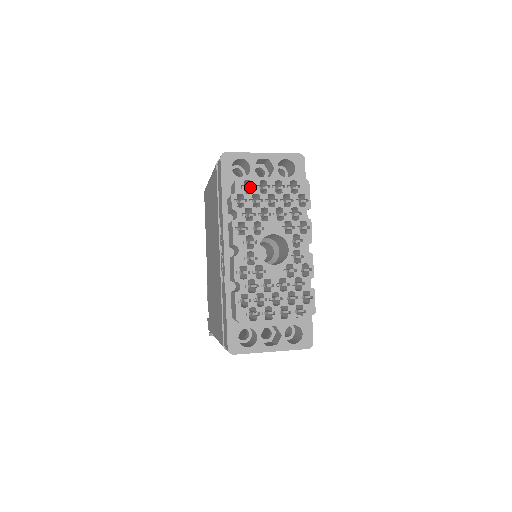
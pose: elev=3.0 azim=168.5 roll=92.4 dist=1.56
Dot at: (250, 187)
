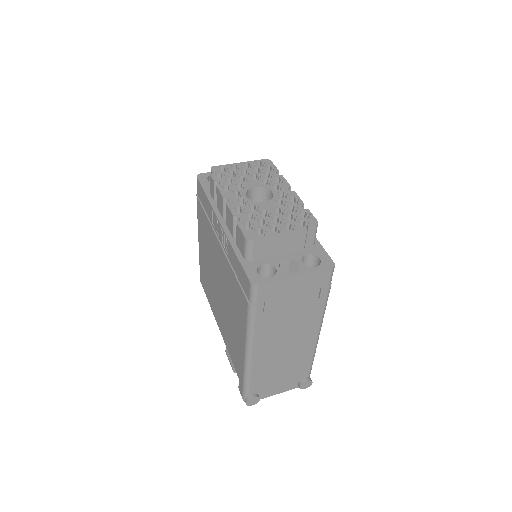
Dot at: (224, 171)
